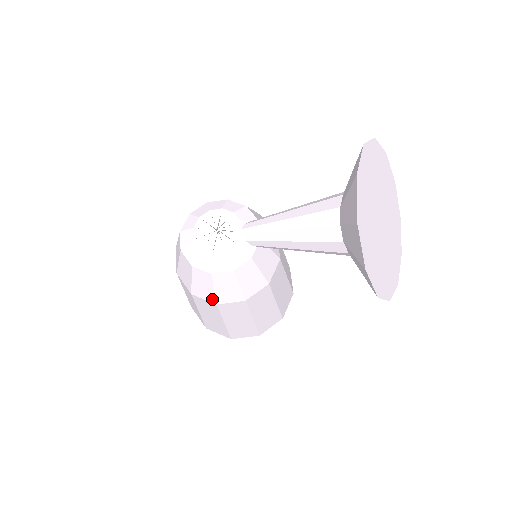
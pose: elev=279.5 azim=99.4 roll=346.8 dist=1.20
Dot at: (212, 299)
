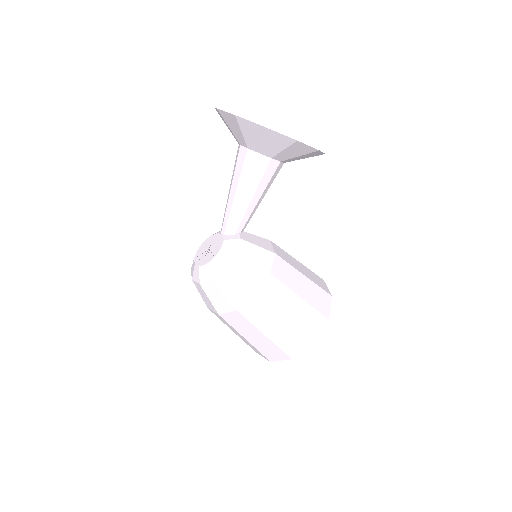
Dot at: (249, 294)
